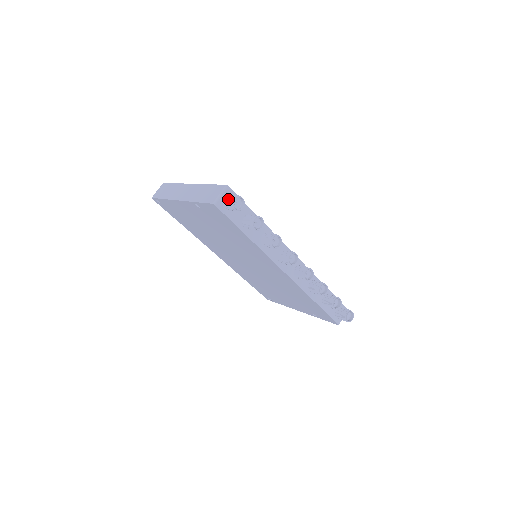
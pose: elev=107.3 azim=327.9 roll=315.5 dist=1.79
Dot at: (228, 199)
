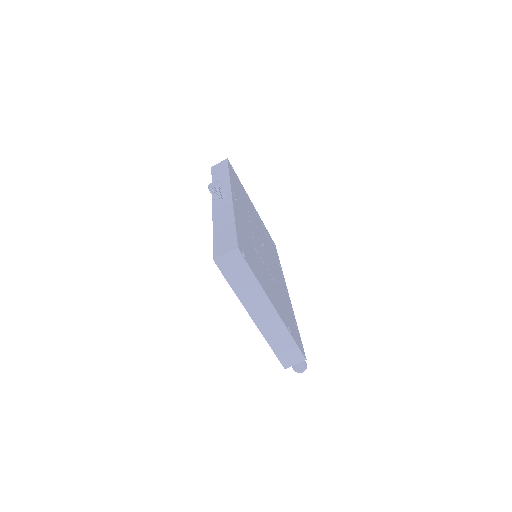
Dot at: (298, 368)
